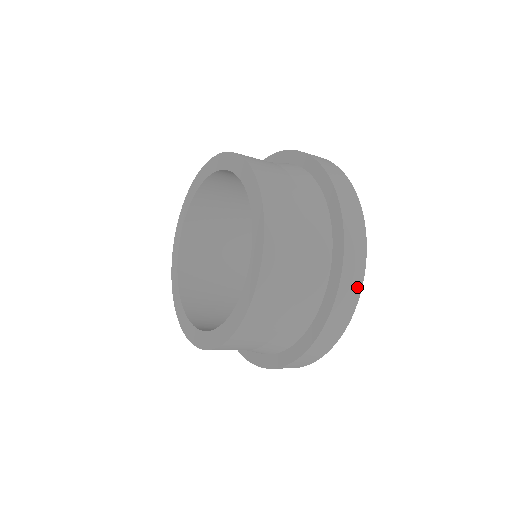
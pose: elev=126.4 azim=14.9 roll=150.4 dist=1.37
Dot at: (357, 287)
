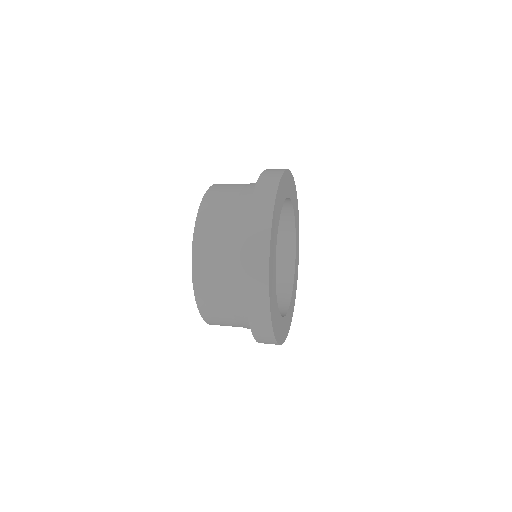
Dot at: (264, 286)
